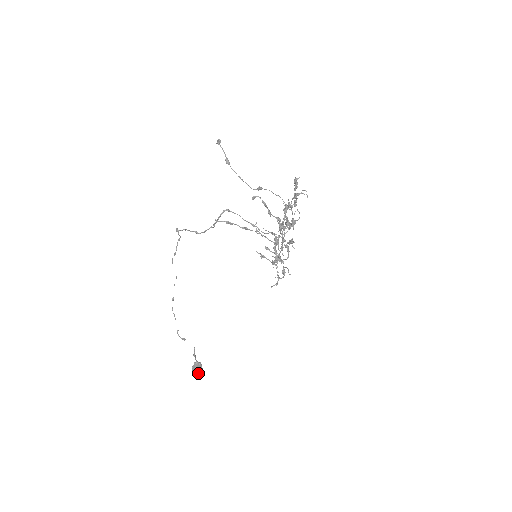
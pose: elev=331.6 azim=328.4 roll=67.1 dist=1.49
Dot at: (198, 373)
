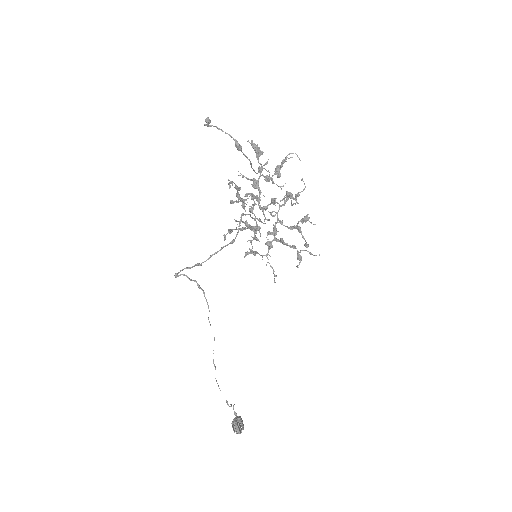
Dot at: (243, 429)
